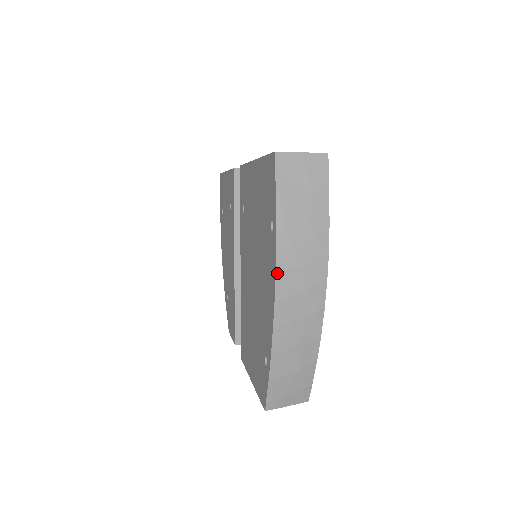
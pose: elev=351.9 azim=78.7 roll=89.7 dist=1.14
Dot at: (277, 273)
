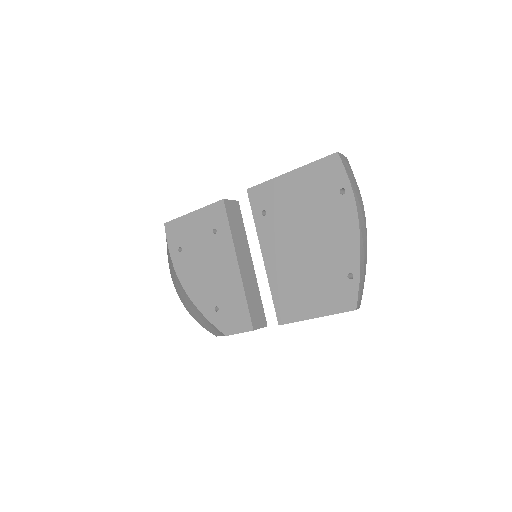
Dot at: (358, 212)
